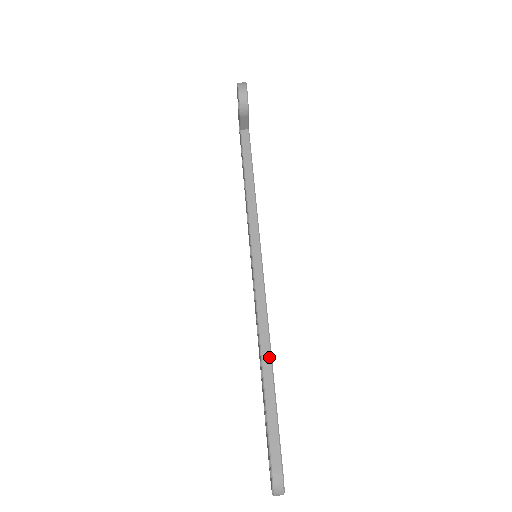
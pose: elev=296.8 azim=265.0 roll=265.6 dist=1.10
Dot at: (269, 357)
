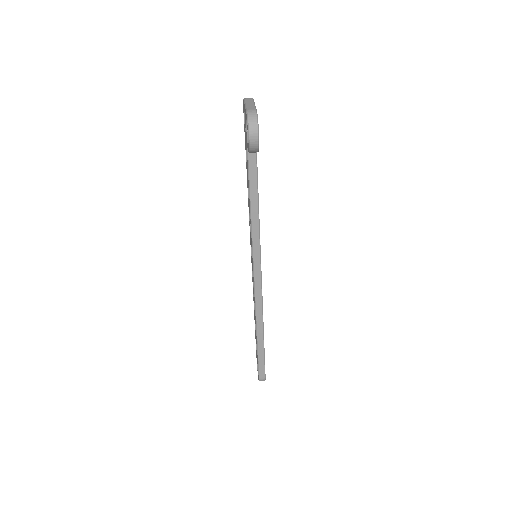
Dot at: (262, 330)
